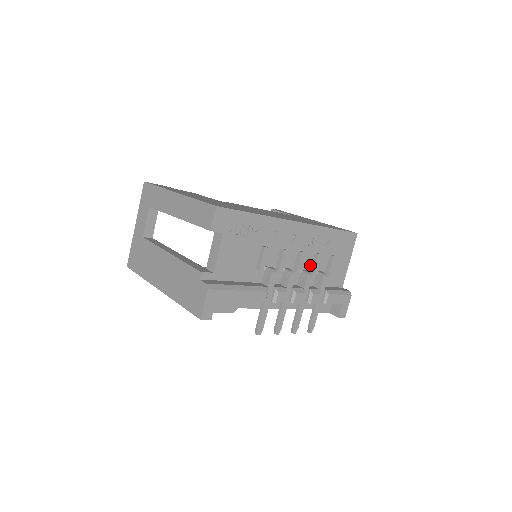
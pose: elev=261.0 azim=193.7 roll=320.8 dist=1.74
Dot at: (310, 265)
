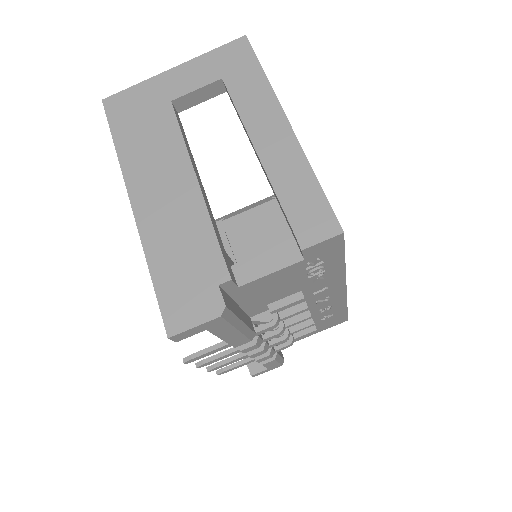
Dot at: occluded
